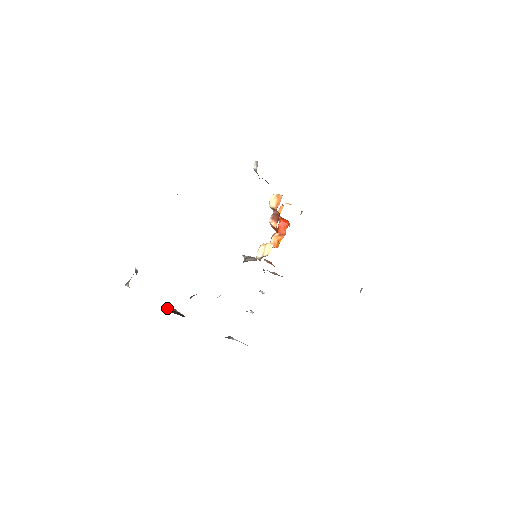
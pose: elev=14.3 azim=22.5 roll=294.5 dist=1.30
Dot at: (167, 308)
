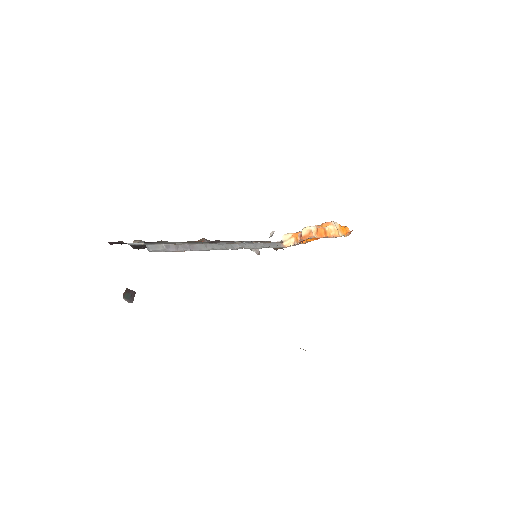
Dot at: (129, 289)
